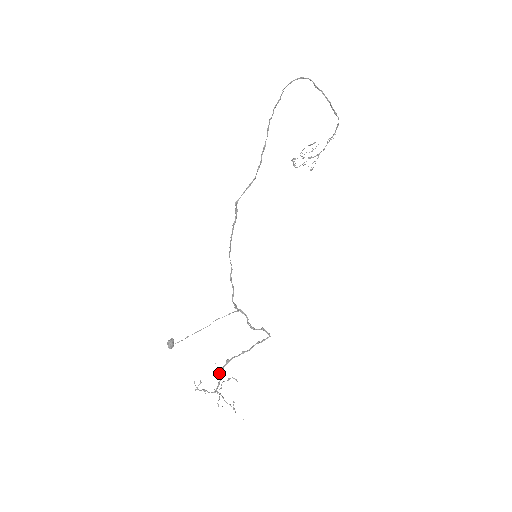
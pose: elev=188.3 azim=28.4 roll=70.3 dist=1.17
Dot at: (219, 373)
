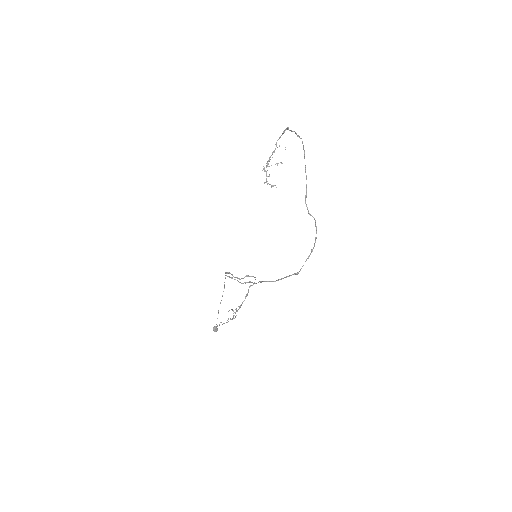
Dot at: occluded
